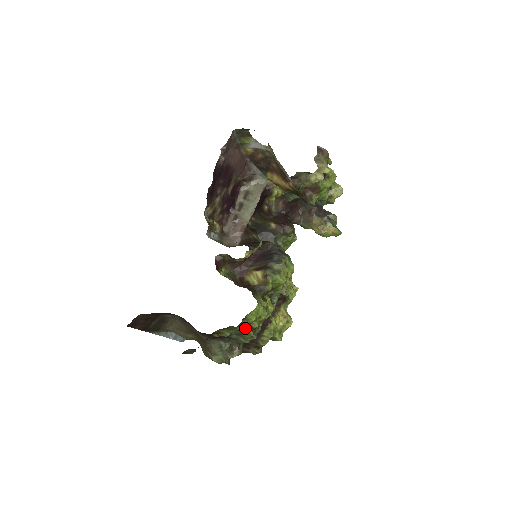
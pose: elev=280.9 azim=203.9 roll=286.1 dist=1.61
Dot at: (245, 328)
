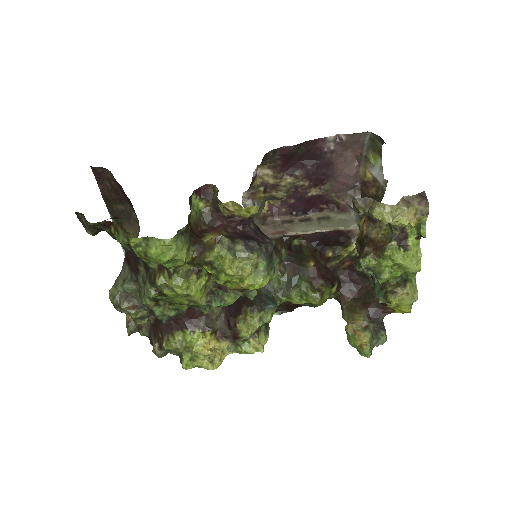
Dot at: (139, 255)
